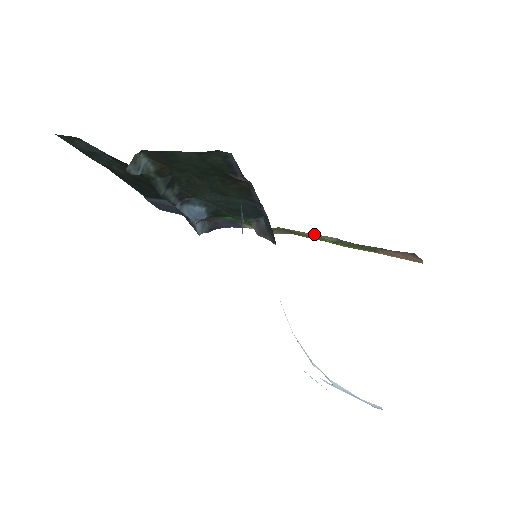
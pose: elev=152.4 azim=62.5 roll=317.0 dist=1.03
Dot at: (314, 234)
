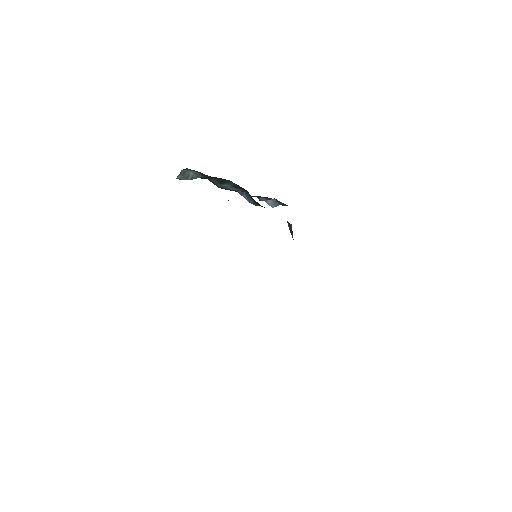
Dot at: occluded
